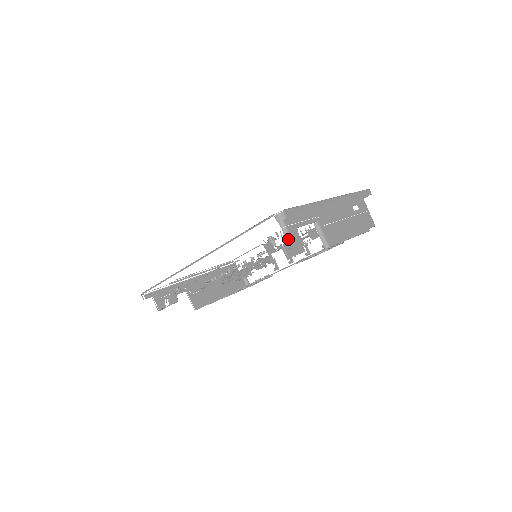
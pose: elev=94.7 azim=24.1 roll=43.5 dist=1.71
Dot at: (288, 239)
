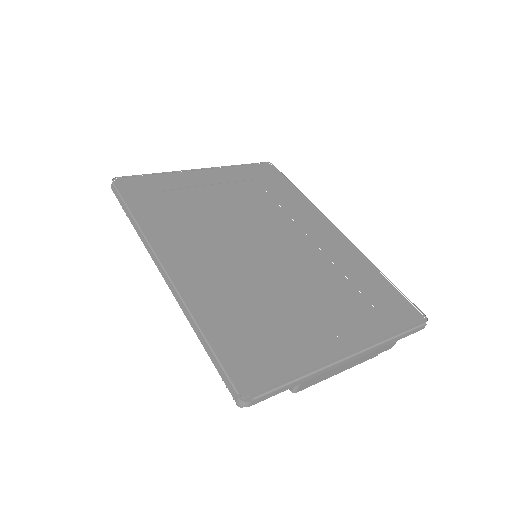
Dot at: occluded
